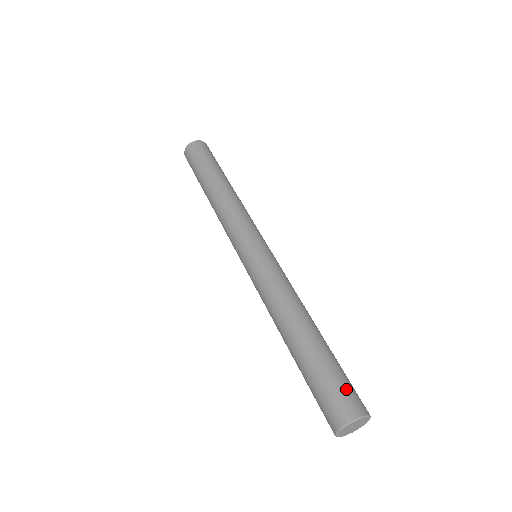
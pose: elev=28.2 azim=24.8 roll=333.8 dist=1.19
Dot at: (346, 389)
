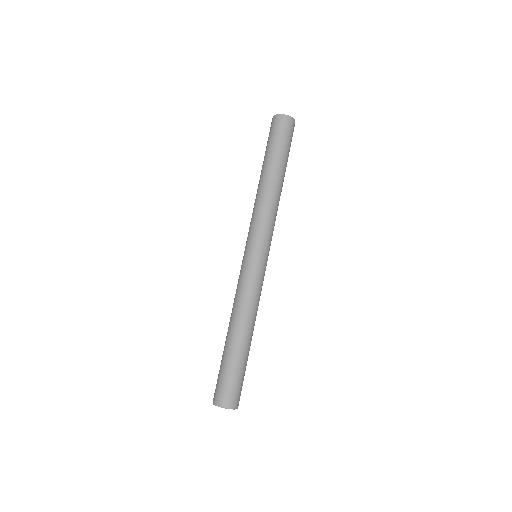
Dot at: (240, 389)
